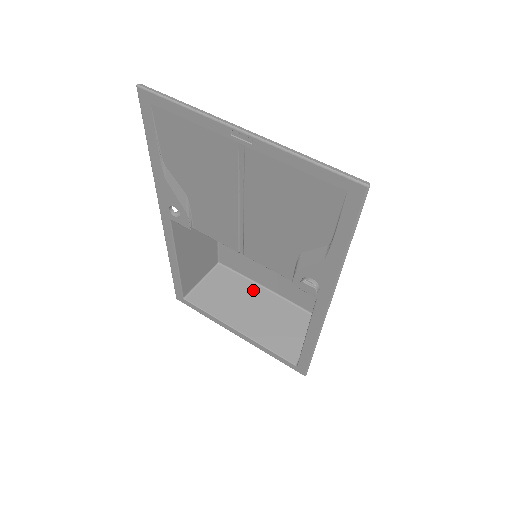
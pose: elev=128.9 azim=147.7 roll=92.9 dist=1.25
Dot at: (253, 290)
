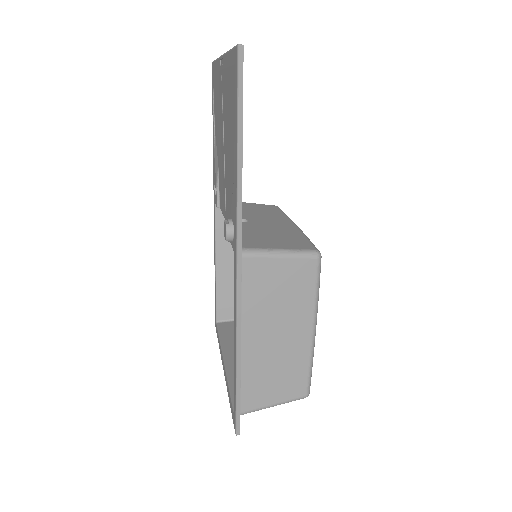
Dot at: occluded
